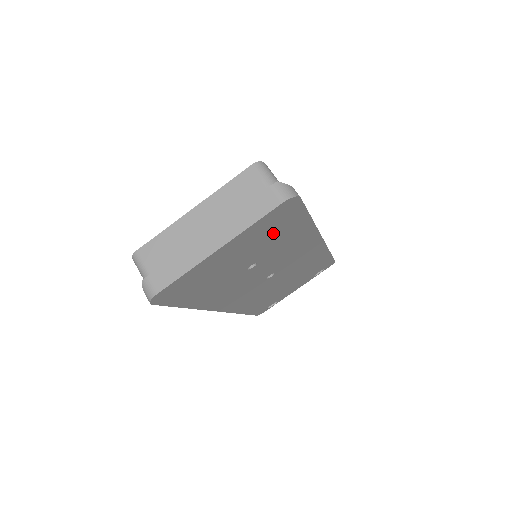
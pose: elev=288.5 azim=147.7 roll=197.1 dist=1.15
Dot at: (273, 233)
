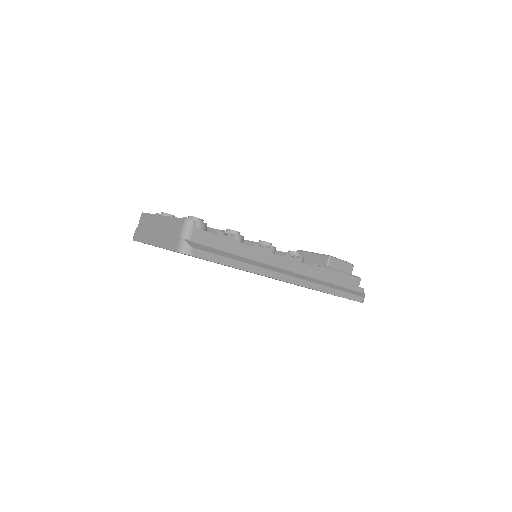
Dot at: occluded
